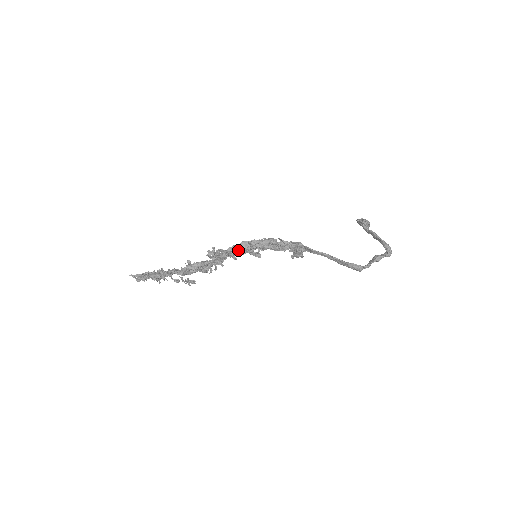
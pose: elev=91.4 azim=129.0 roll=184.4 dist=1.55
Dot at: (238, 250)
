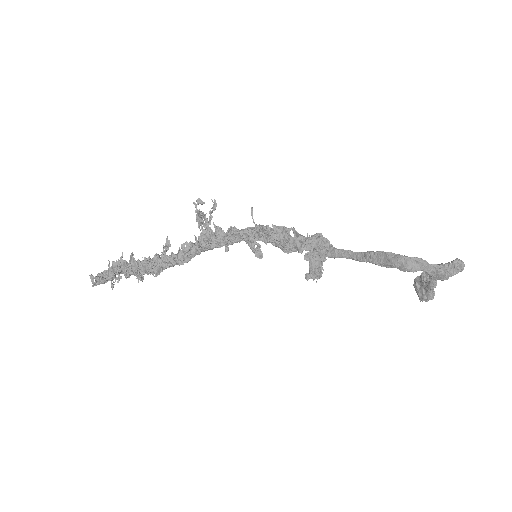
Dot at: (235, 229)
